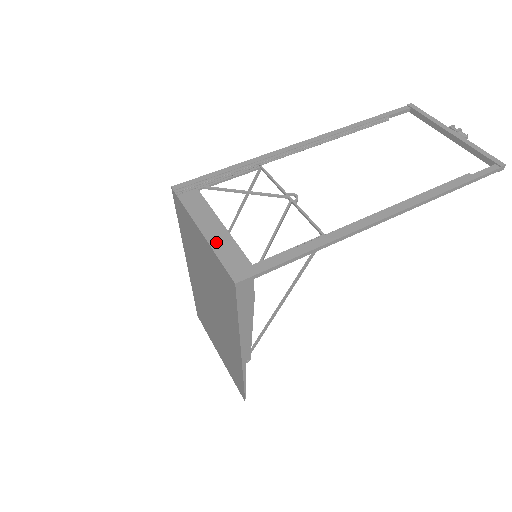
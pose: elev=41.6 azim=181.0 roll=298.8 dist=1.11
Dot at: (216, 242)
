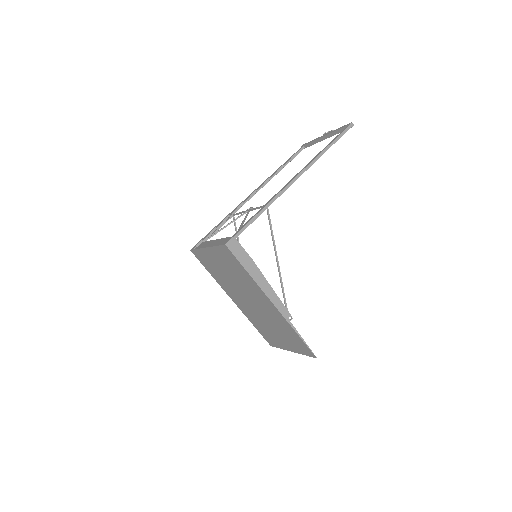
Dot at: (215, 245)
